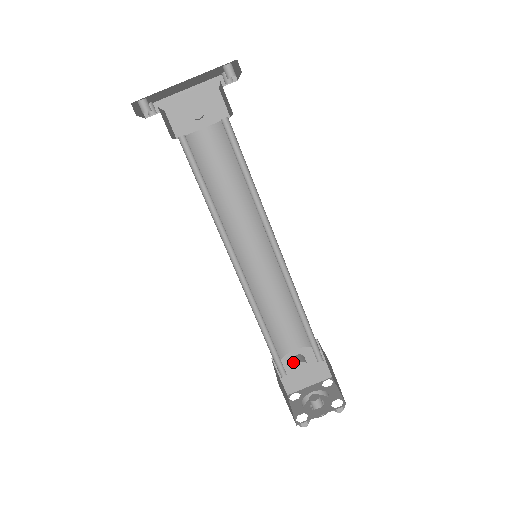
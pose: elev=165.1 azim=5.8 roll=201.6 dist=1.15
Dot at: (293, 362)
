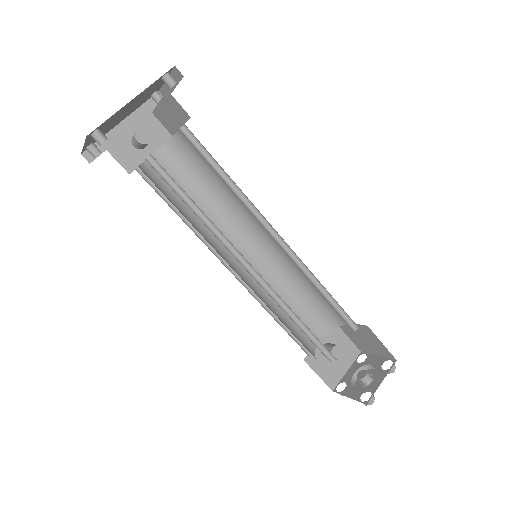
Dot at: occluded
